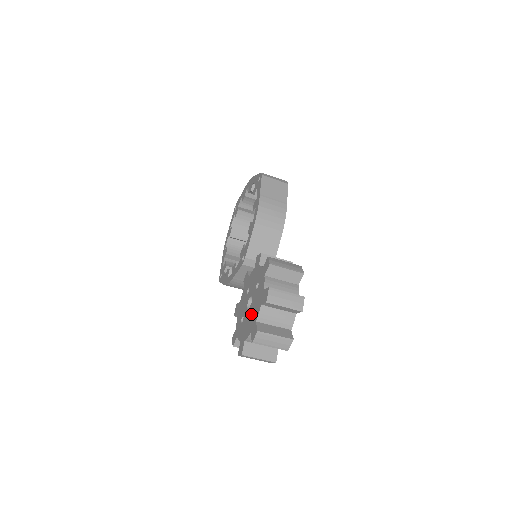
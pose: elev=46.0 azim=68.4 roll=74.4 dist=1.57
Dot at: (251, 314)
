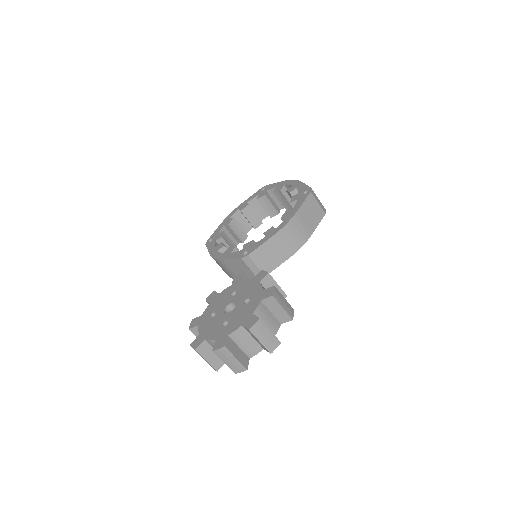
Dot at: (226, 321)
